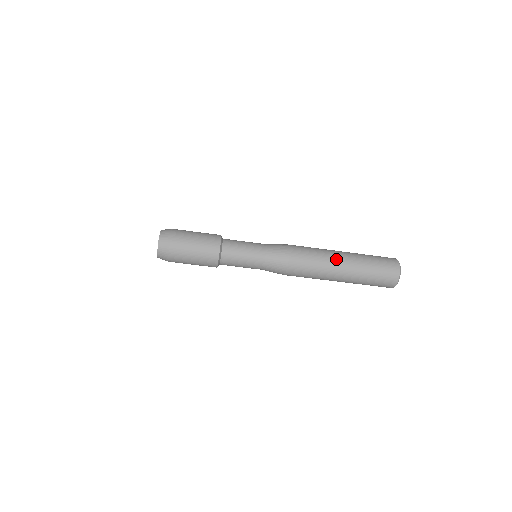
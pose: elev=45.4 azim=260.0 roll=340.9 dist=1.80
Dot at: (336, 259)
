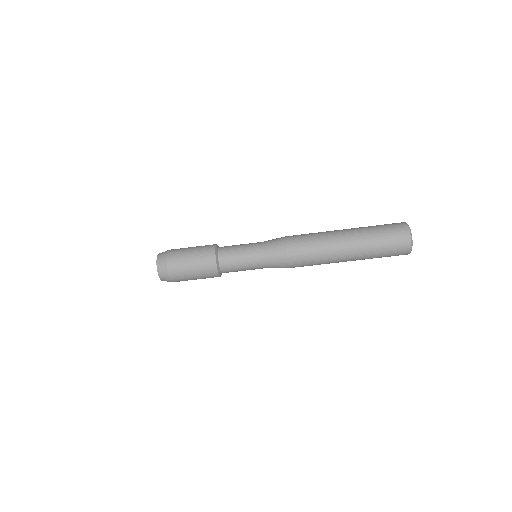
Dot at: (334, 230)
